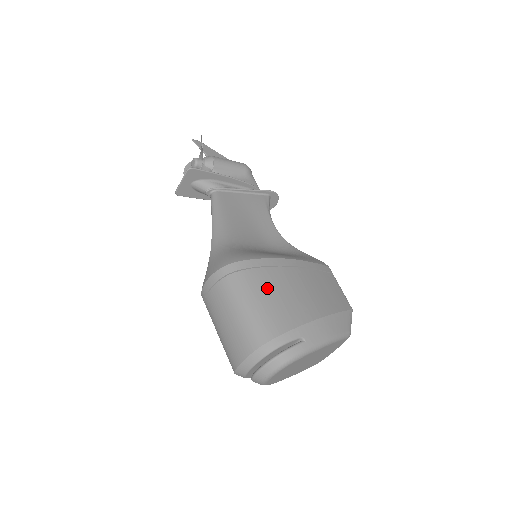
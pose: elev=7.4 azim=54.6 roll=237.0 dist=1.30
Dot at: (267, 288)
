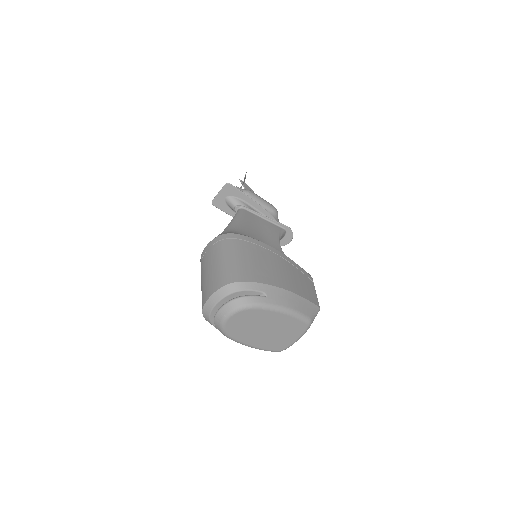
Dot at: (251, 254)
